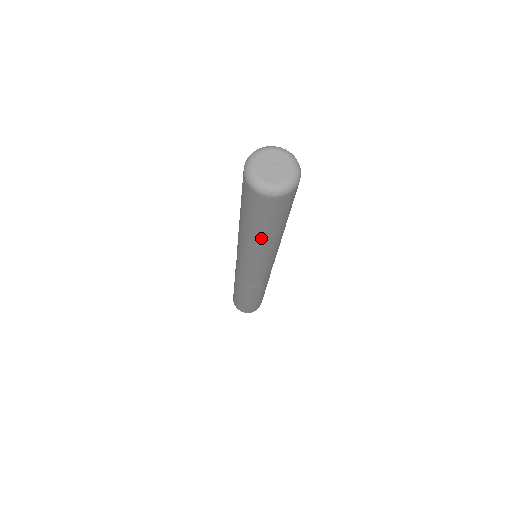
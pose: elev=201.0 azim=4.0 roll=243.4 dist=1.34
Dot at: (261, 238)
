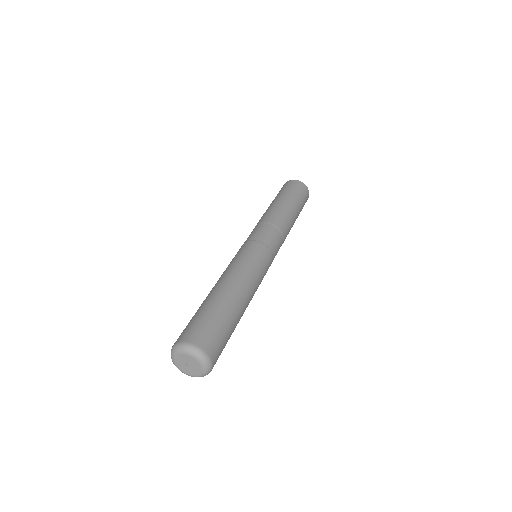
Dot at: occluded
